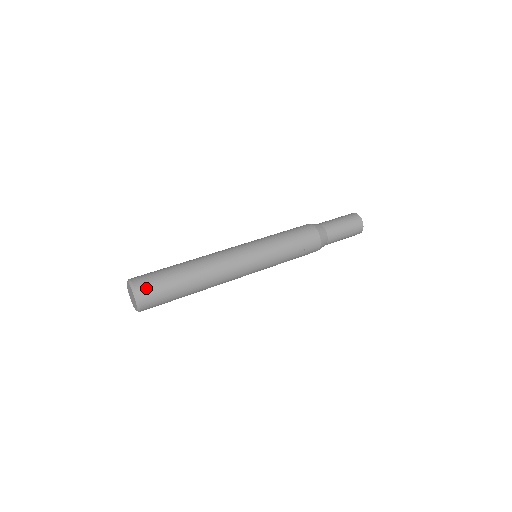
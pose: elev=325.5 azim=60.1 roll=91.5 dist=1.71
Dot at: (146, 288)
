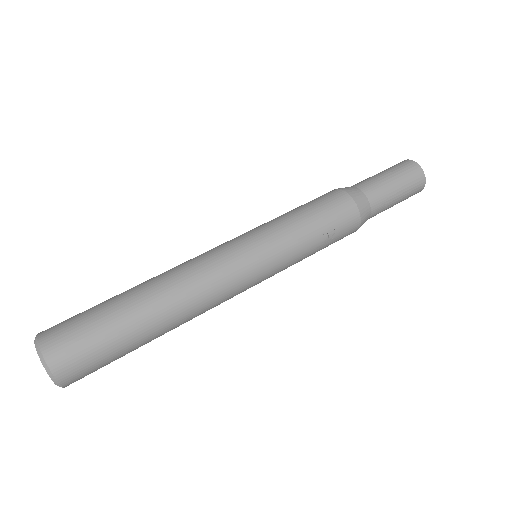
Dot at: (61, 345)
